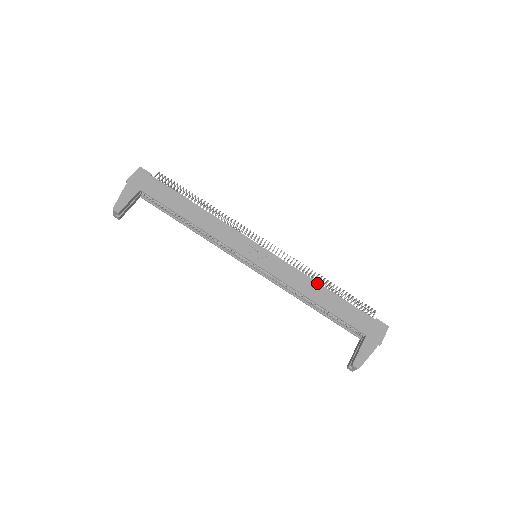
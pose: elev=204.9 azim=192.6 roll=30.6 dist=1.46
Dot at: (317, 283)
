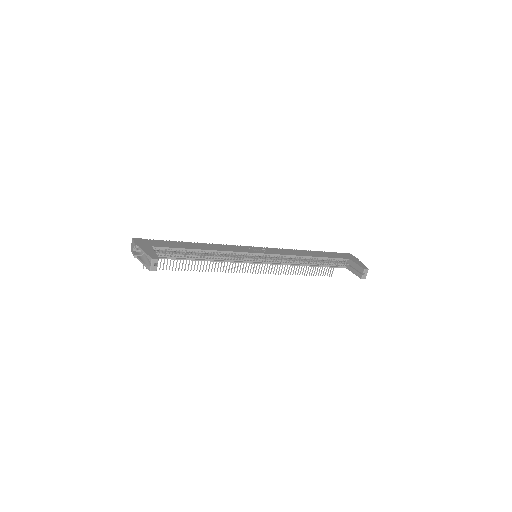
Dot at: (300, 250)
